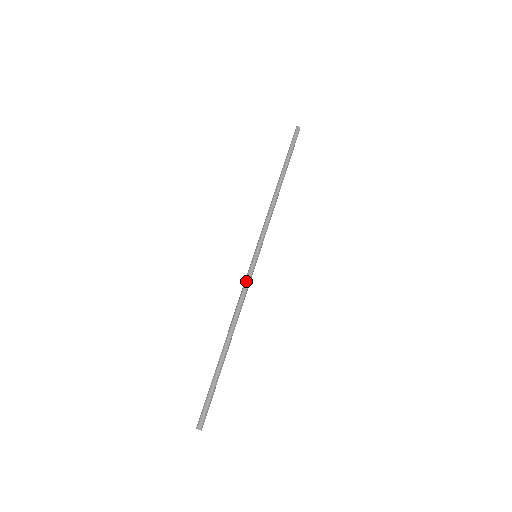
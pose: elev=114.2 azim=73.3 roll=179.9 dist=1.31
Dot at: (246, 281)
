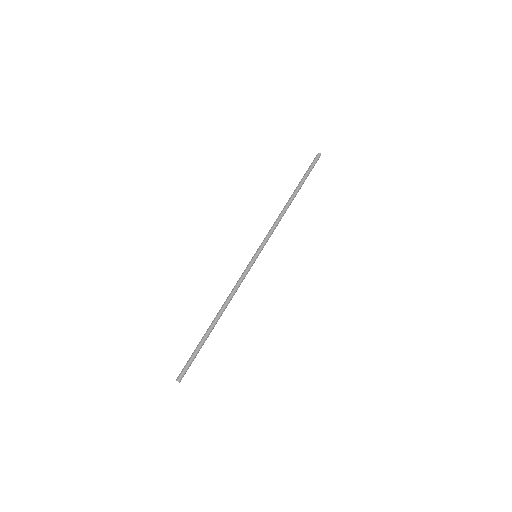
Dot at: (242, 275)
